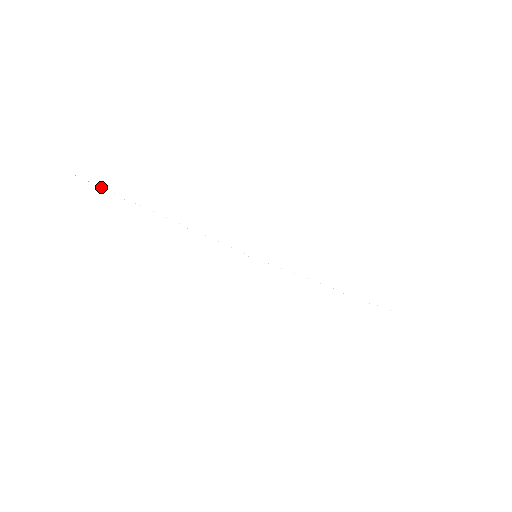
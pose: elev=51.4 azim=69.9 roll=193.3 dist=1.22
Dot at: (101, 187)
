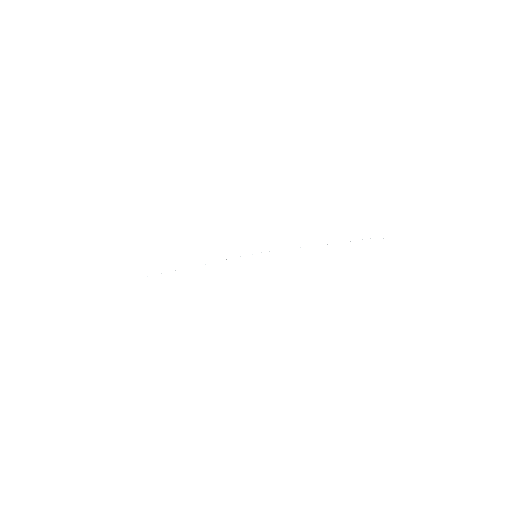
Dot at: occluded
